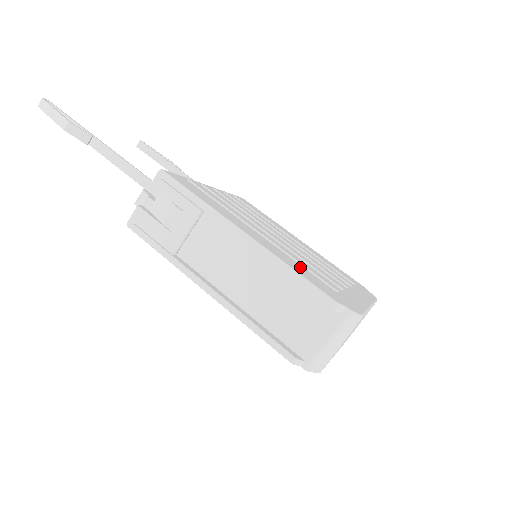
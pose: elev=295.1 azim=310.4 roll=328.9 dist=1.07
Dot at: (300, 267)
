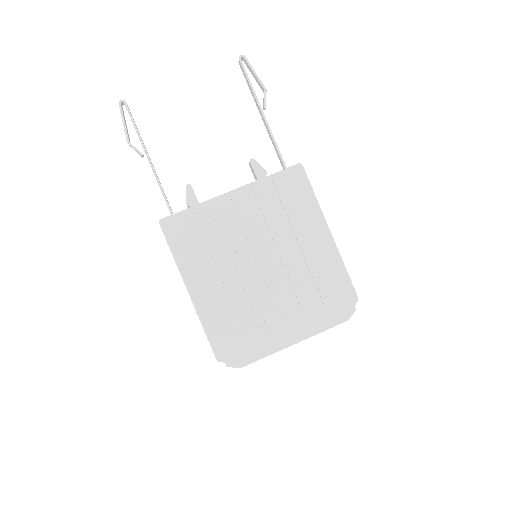
Dot at: (224, 319)
